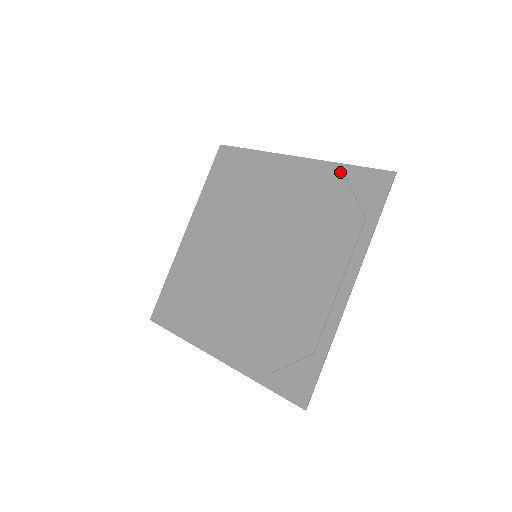
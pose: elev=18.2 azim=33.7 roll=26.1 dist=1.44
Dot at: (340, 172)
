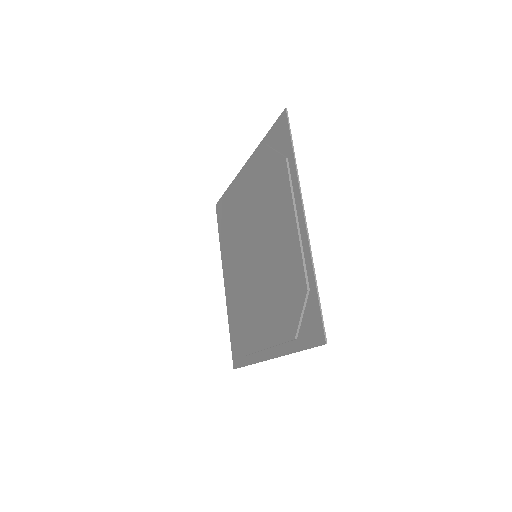
Dot at: (309, 282)
